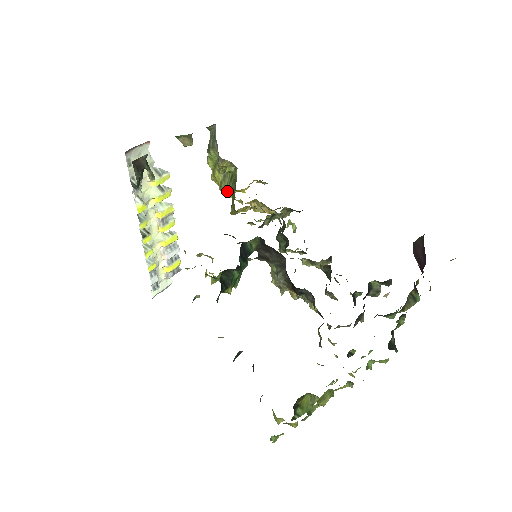
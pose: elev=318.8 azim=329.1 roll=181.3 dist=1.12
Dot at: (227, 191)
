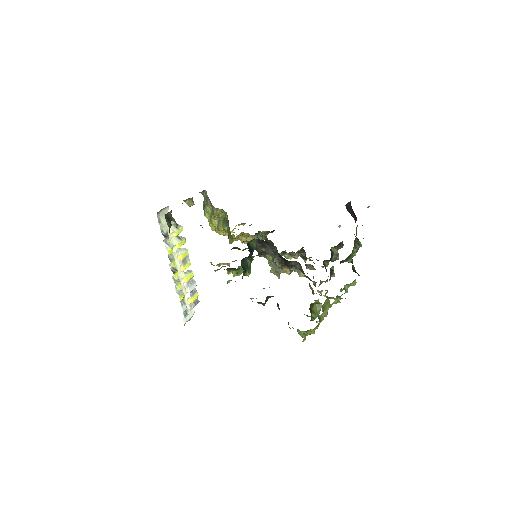
Dot at: (223, 230)
